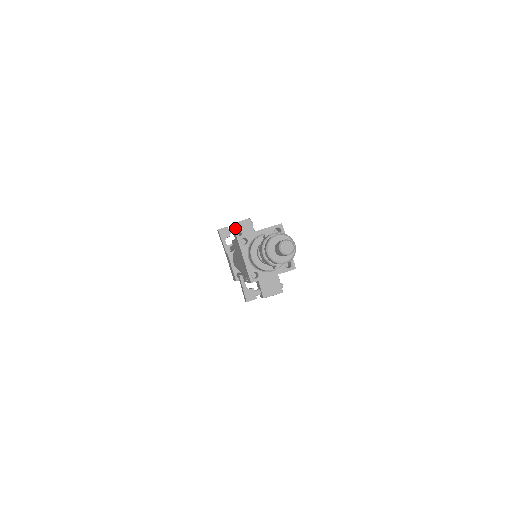
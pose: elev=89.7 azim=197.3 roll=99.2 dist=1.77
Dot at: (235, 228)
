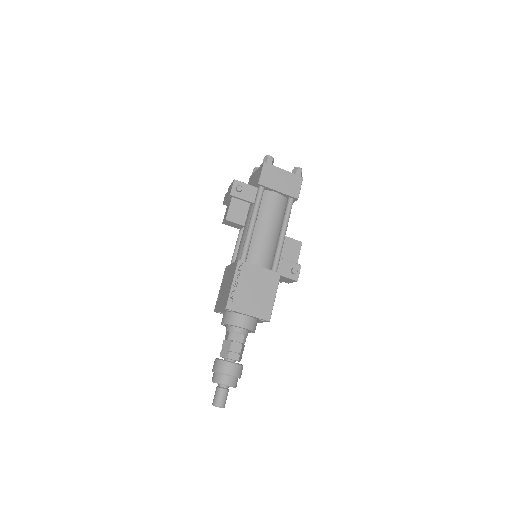
Dot at: occluded
